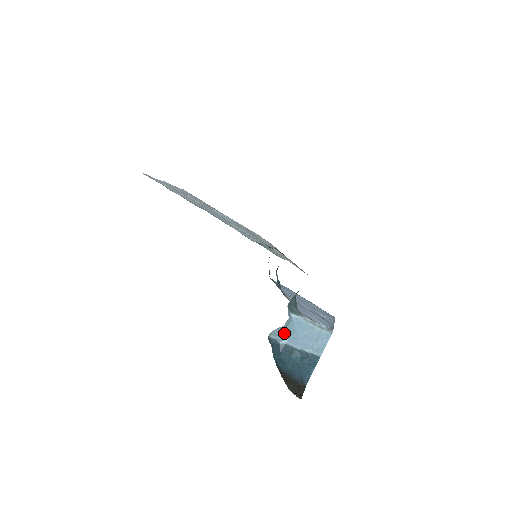
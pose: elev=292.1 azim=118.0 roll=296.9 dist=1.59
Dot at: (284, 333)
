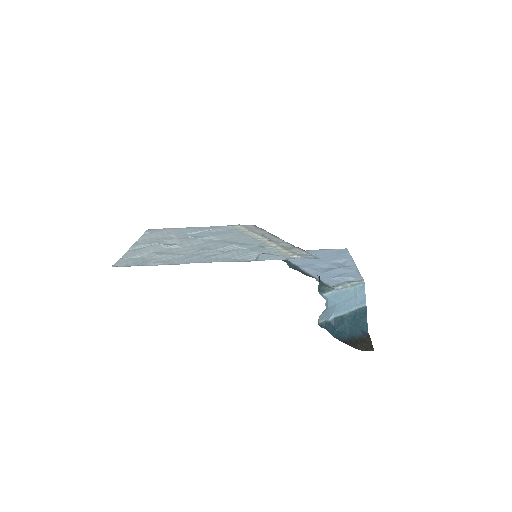
Dot at: (328, 312)
